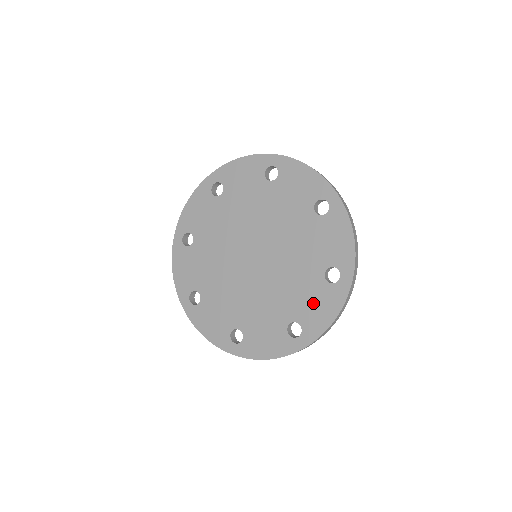
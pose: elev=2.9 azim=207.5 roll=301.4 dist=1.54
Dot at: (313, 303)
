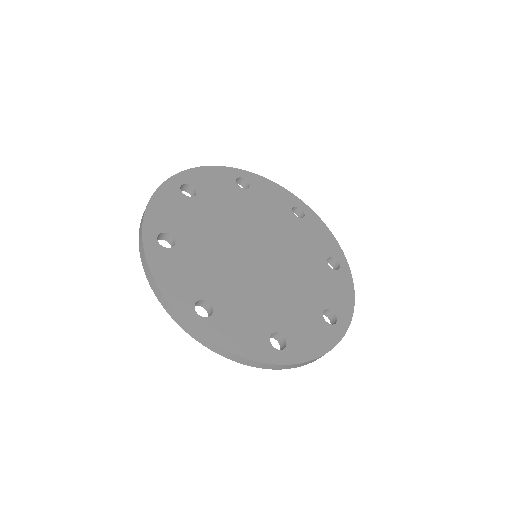
Dot at: (332, 289)
